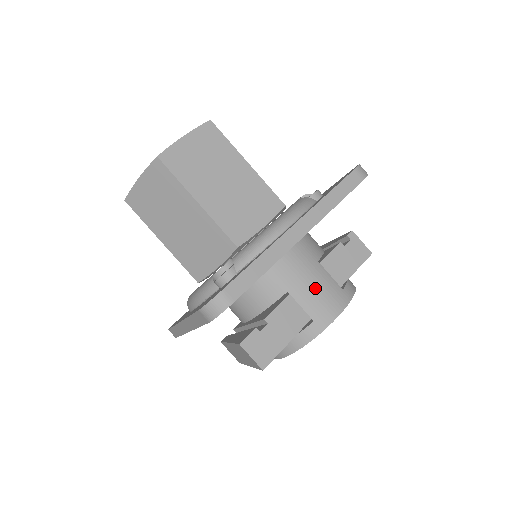
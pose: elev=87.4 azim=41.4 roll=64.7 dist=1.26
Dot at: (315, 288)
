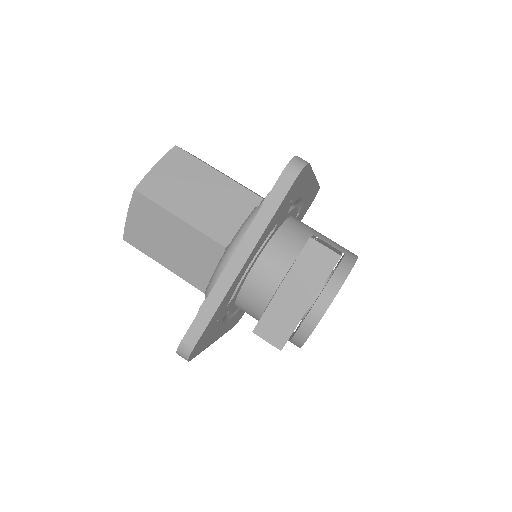
Dot at: (329, 239)
